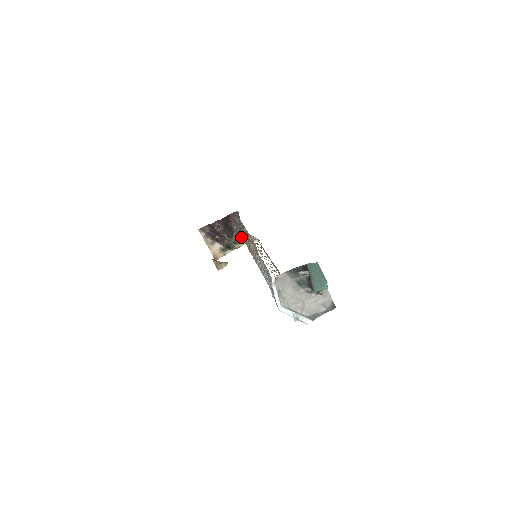
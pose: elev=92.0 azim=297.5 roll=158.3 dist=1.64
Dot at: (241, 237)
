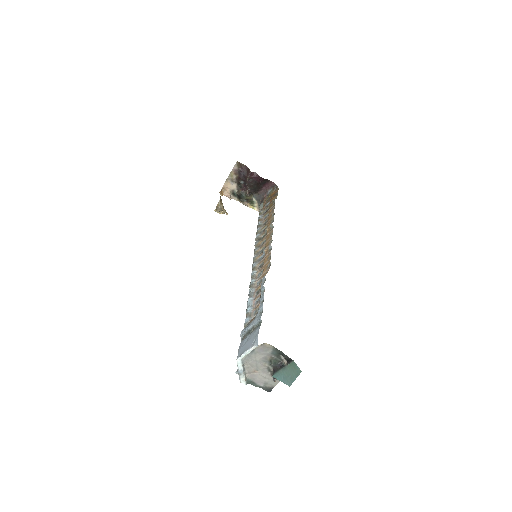
Dot at: (256, 201)
